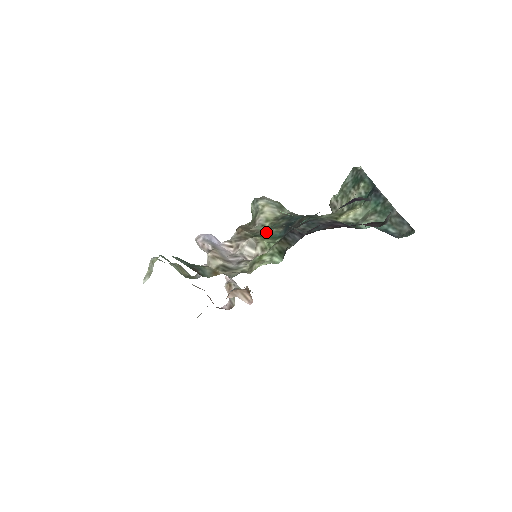
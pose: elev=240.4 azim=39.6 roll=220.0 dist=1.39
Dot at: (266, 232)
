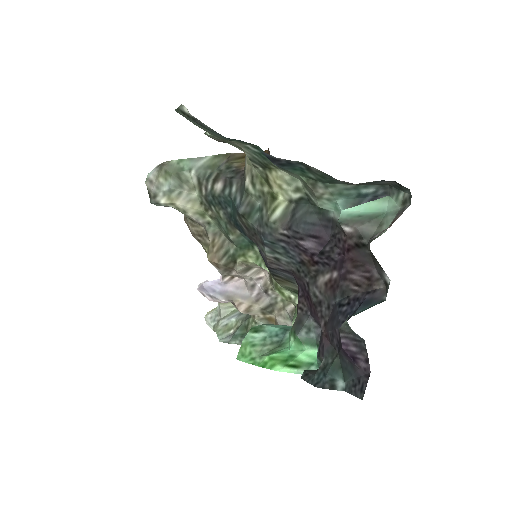
Dot at: (230, 241)
